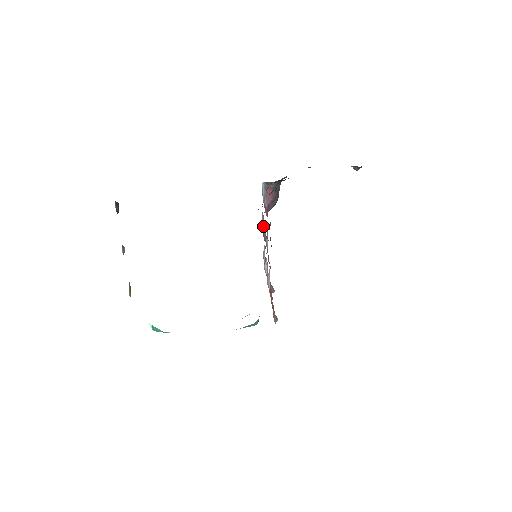
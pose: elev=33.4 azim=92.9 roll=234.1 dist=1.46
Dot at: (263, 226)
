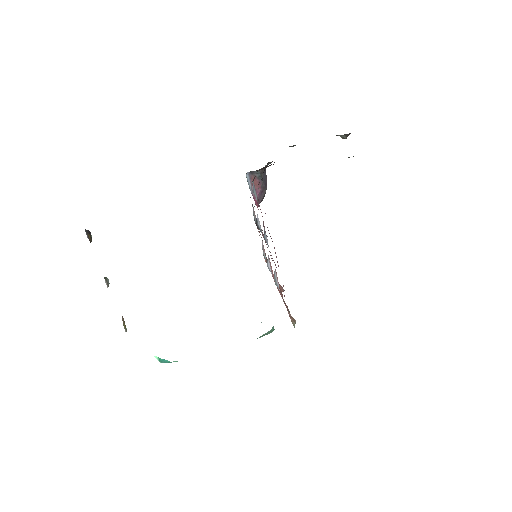
Dot at: (257, 221)
